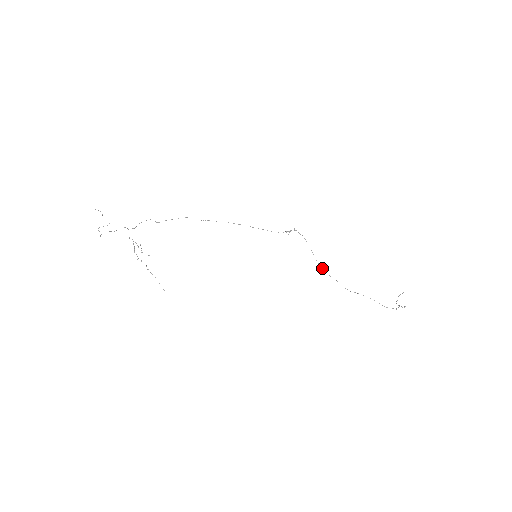
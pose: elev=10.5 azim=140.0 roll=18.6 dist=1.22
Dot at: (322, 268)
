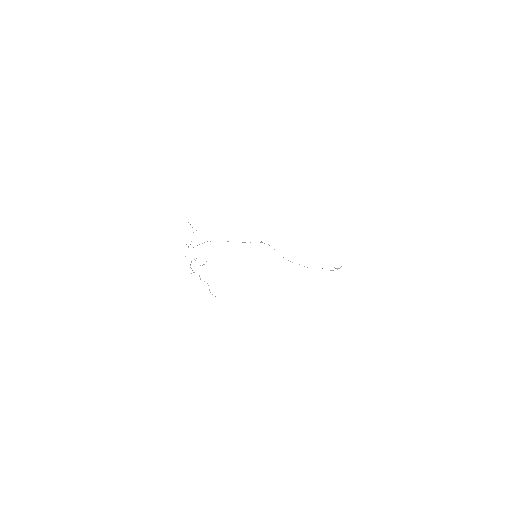
Dot at: (288, 260)
